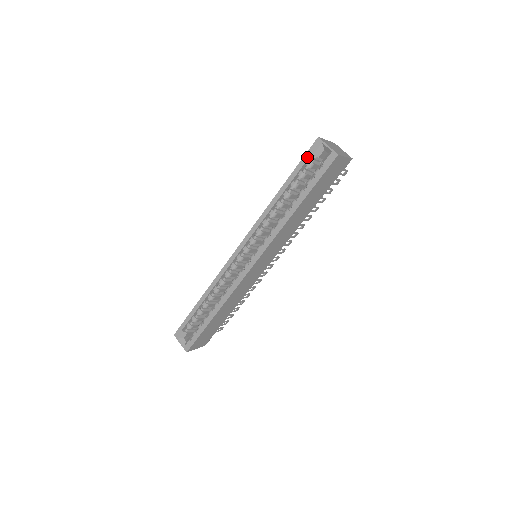
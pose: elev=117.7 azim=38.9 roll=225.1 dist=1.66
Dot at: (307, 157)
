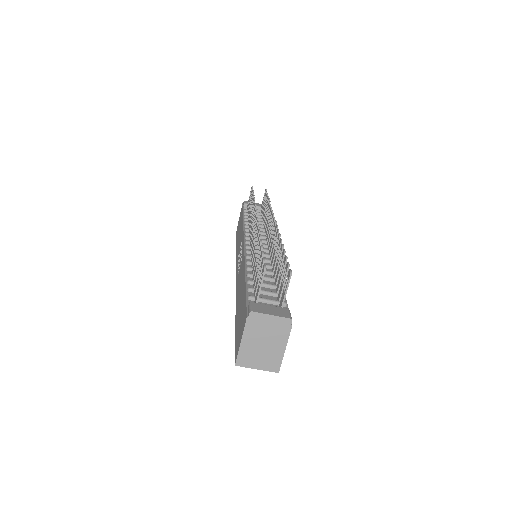
Dot at: occluded
